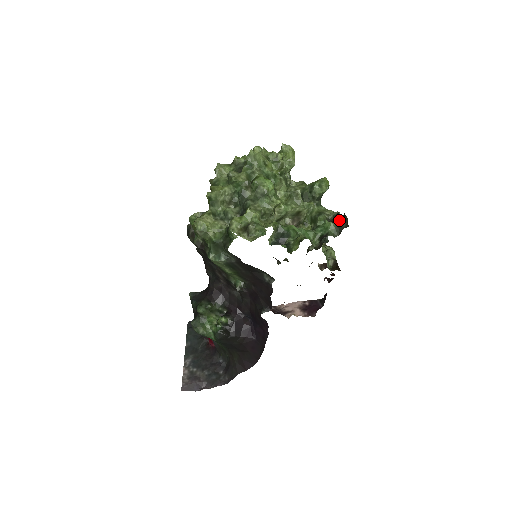
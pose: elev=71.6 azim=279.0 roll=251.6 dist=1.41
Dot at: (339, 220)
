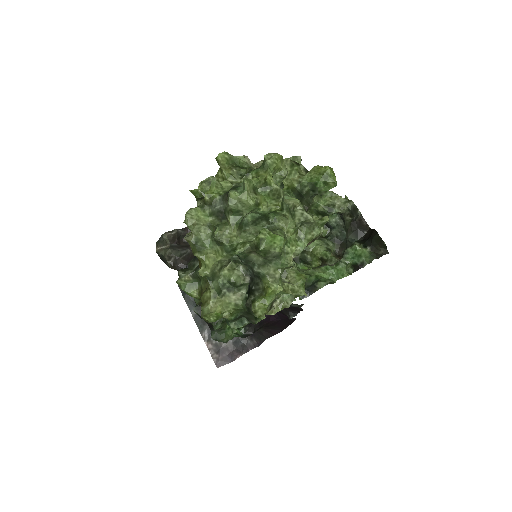
Dot at: (373, 243)
